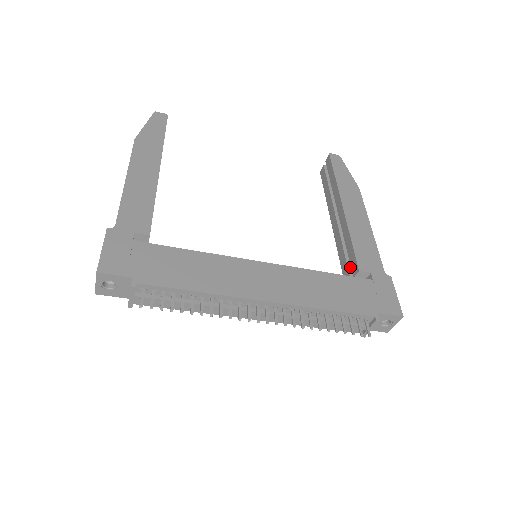
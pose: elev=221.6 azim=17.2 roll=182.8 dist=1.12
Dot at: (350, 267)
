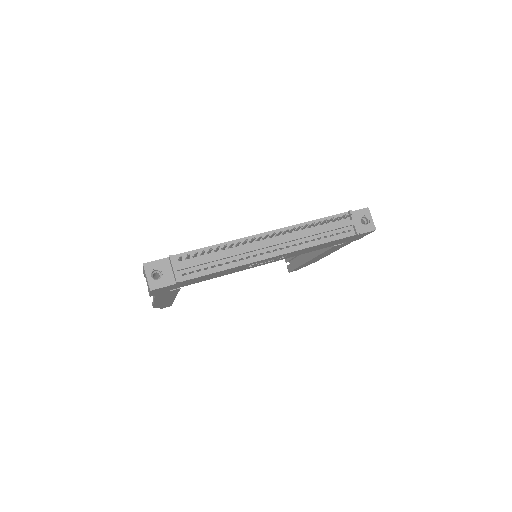
Dot at: occluded
